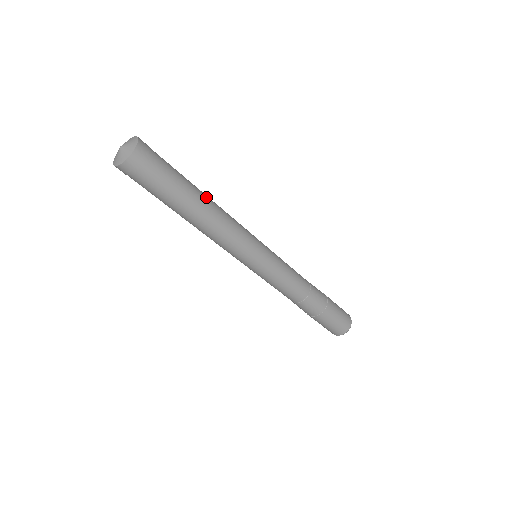
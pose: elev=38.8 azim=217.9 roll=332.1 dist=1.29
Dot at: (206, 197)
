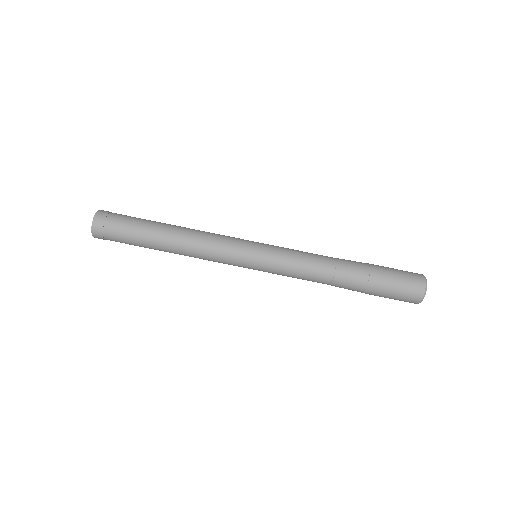
Dot at: (173, 225)
